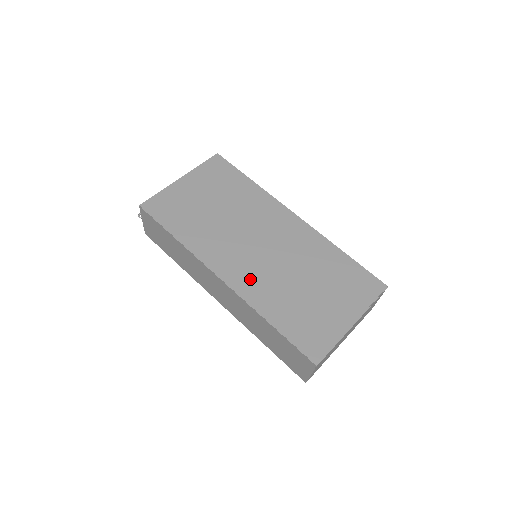
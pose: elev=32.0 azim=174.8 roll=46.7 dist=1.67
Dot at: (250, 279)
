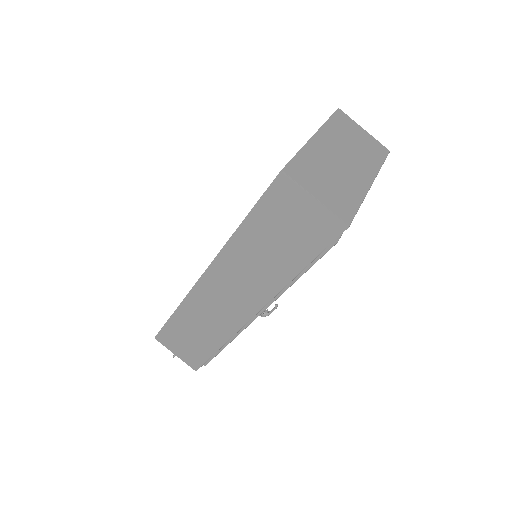
Dot at: occluded
